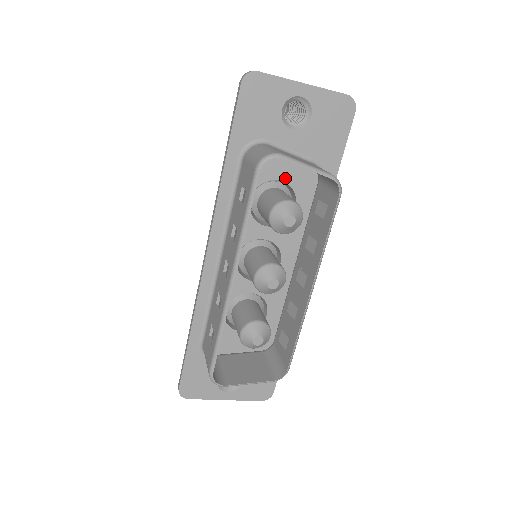
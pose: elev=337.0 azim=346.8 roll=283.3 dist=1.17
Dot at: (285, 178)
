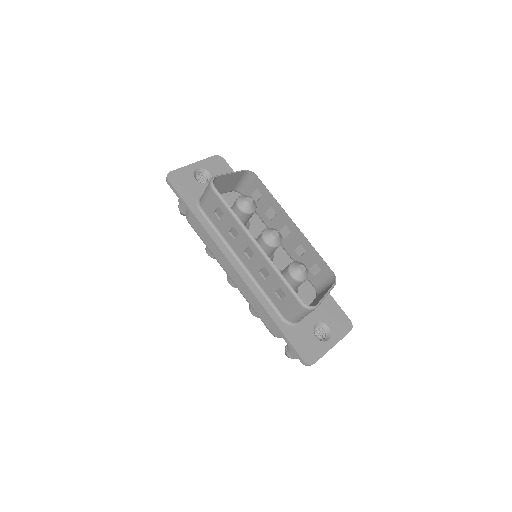
Dot at: occluded
